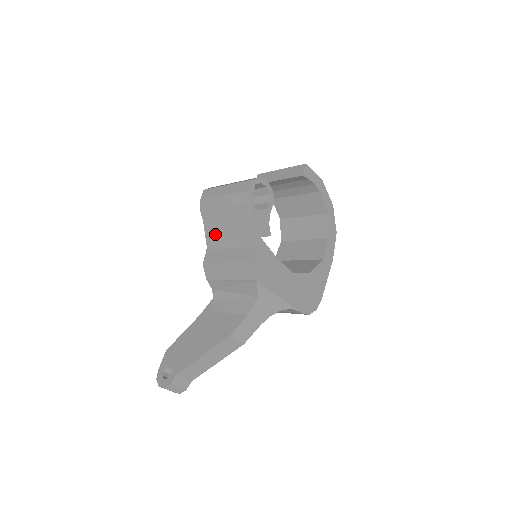
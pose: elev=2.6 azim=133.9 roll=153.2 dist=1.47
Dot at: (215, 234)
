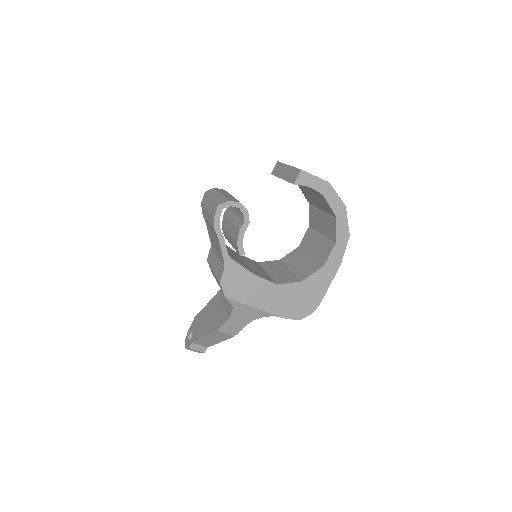
Dot at: (211, 238)
